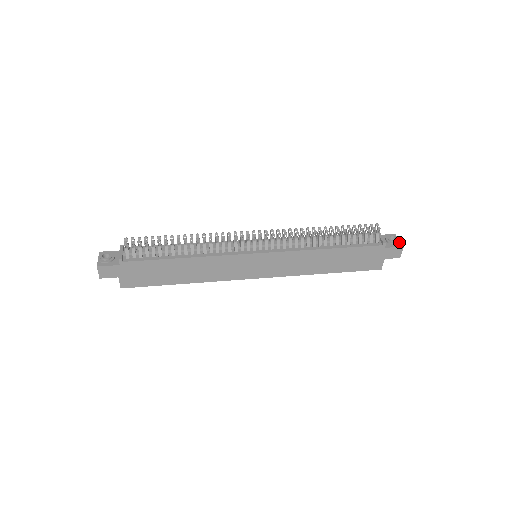
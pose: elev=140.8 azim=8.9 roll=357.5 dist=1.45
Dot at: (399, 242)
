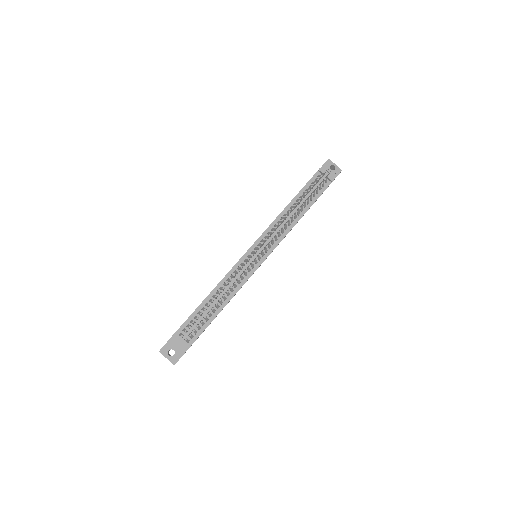
Dot at: (338, 168)
